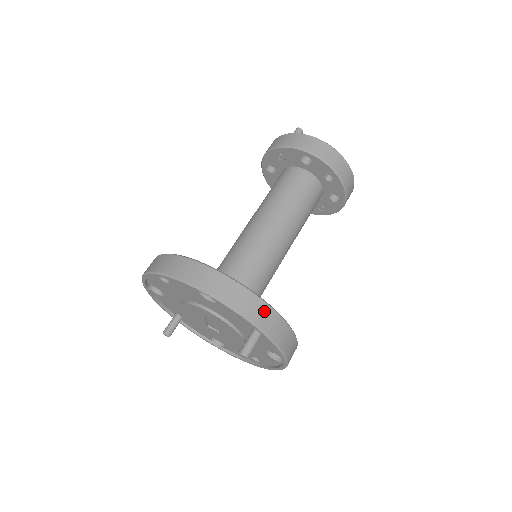
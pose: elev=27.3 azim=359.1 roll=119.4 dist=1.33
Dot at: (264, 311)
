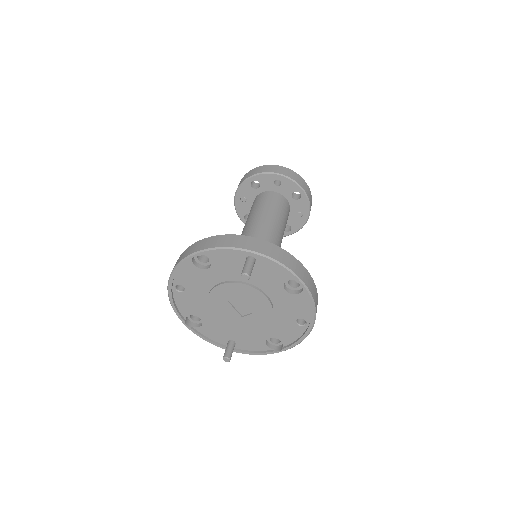
Dot at: (242, 239)
